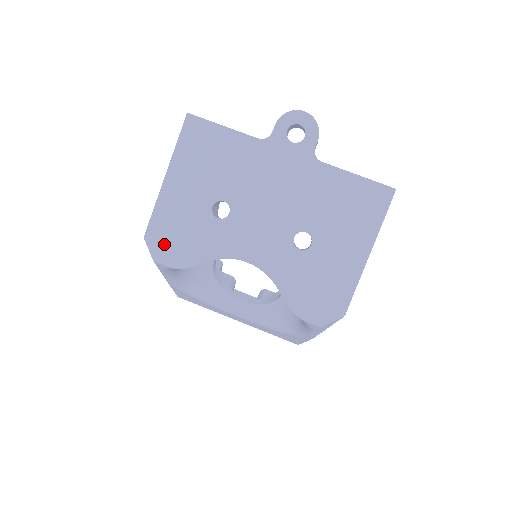
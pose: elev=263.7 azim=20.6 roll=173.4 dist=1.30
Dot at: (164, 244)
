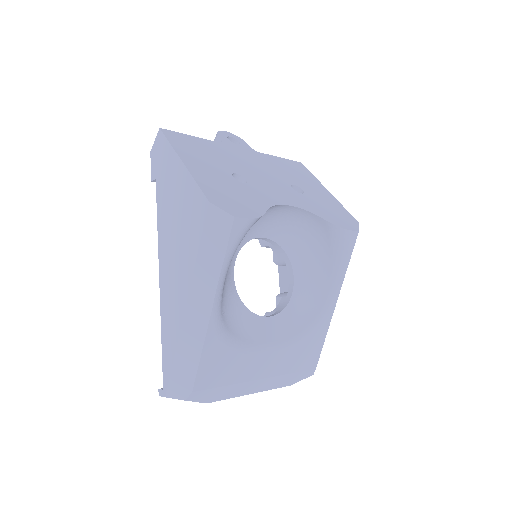
Dot at: (229, 204)
